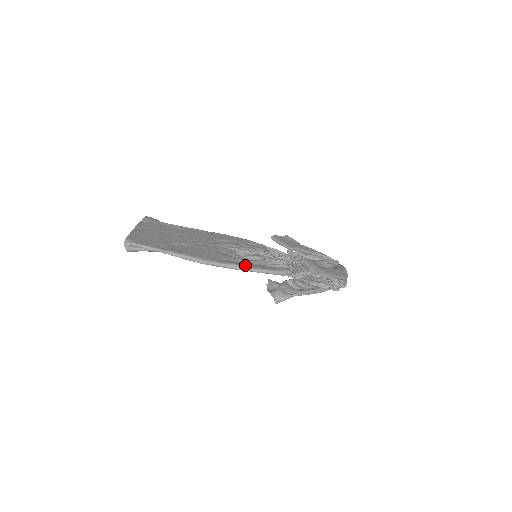
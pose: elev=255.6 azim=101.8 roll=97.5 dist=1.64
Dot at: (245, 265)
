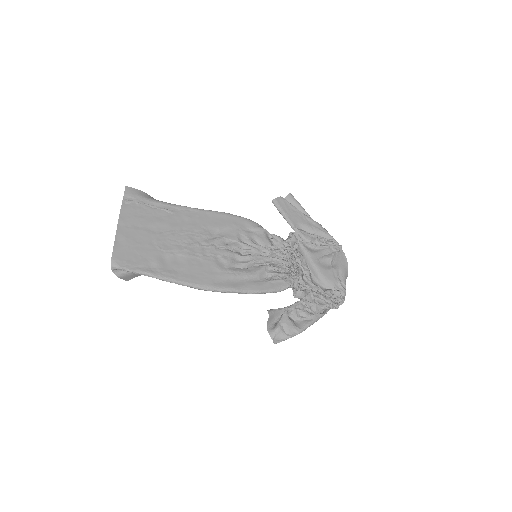
Dot at: (245, 288)
